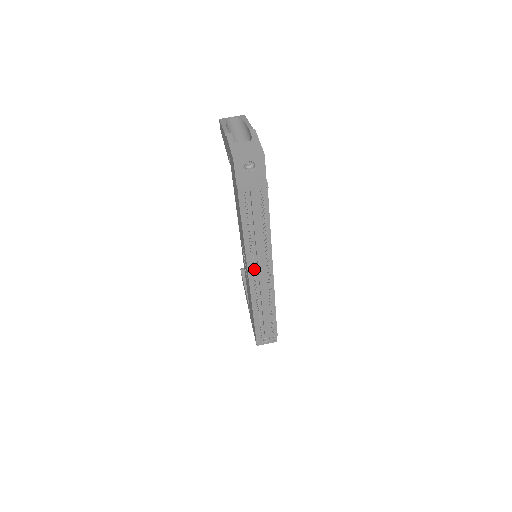
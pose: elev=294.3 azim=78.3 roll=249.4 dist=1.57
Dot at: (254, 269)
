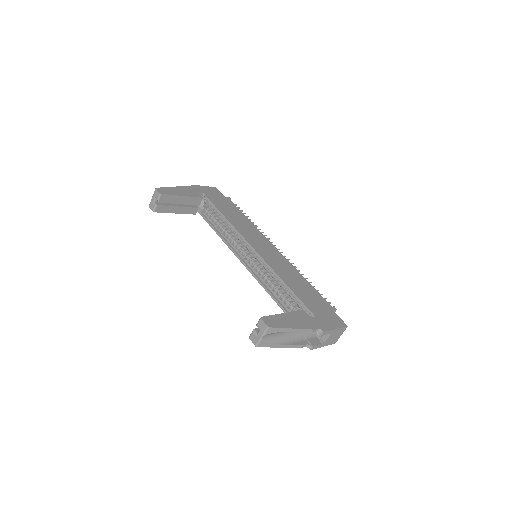
Dot at: occluded
